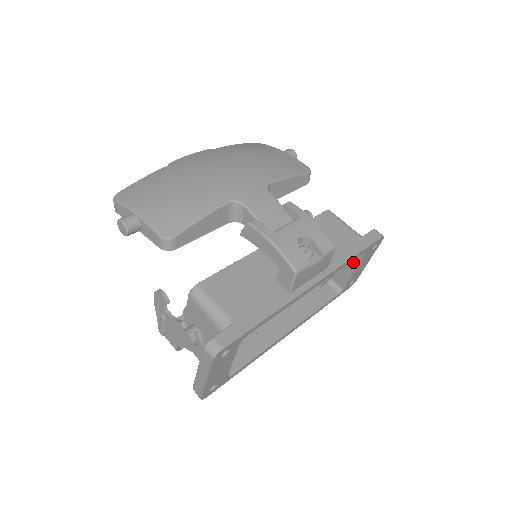
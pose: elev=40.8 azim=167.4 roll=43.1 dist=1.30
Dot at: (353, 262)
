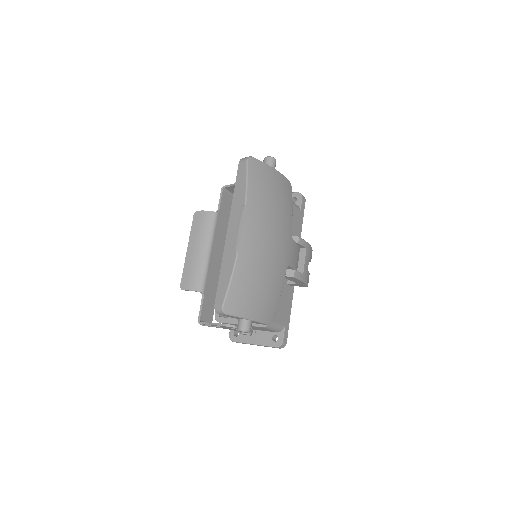
Dot at: occluded
